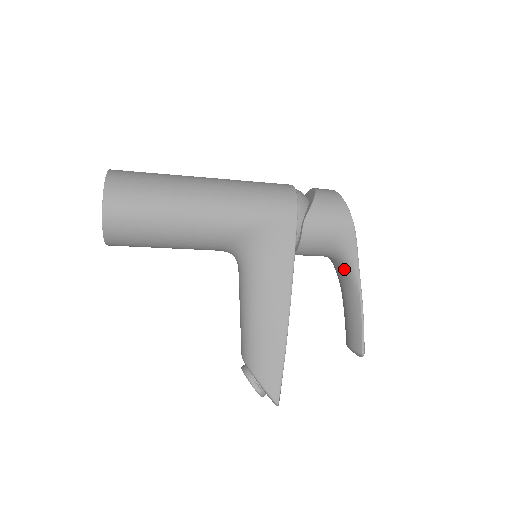
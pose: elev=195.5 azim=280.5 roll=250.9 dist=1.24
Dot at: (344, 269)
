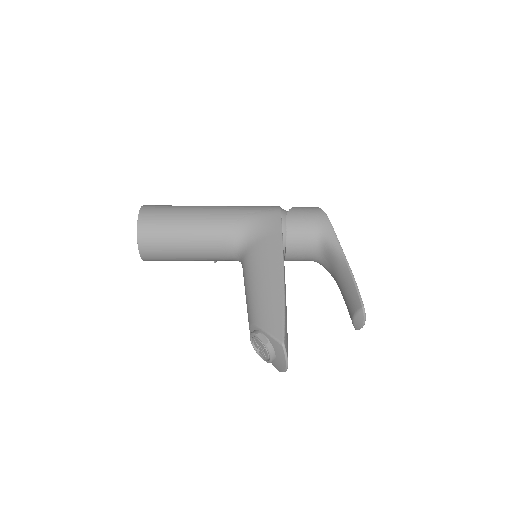
Dot at: (330, 252)
